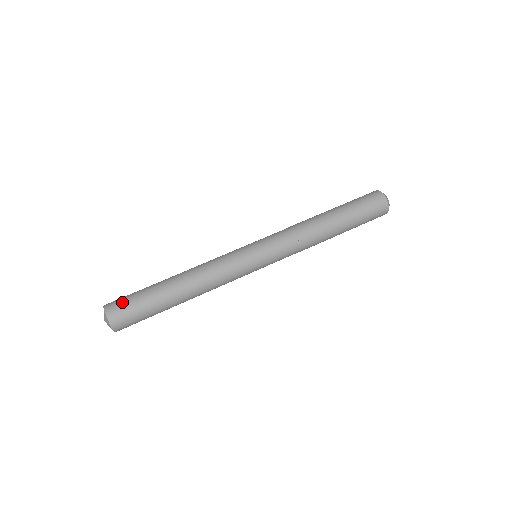
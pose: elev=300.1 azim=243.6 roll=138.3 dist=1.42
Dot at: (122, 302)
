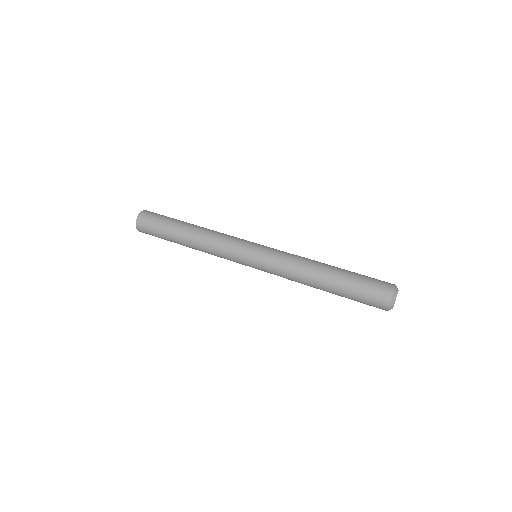
Dot at: occluded
